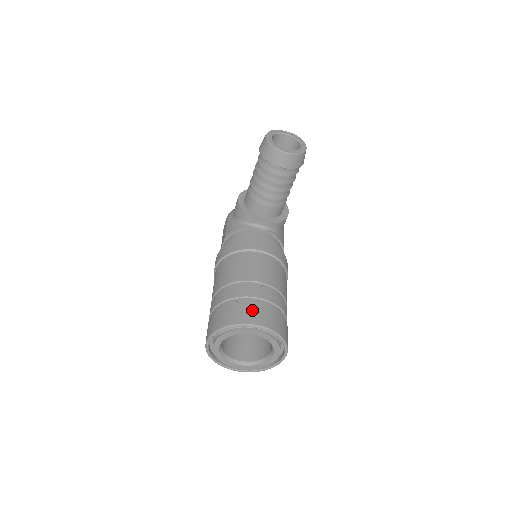
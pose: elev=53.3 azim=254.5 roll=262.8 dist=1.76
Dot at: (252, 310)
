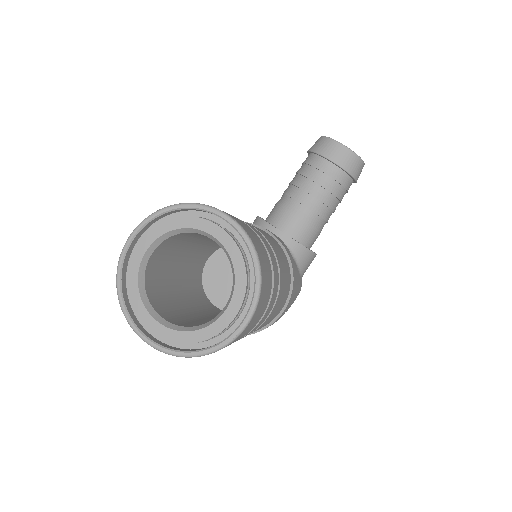
Dot at: occluded
